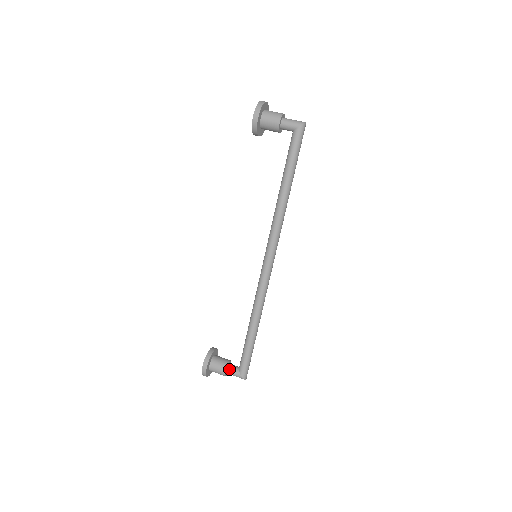
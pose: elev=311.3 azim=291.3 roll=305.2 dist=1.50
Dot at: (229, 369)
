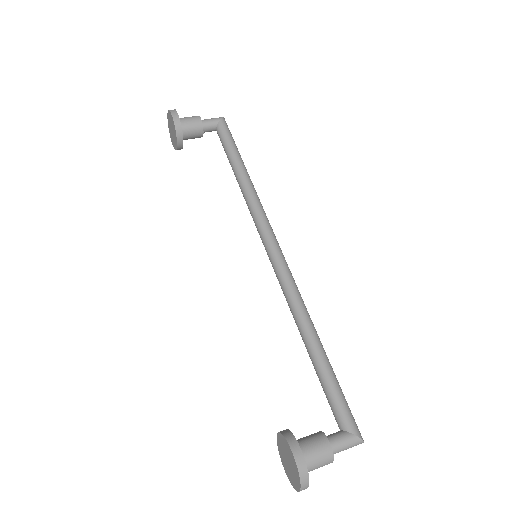
Dot at: (331, 439)
